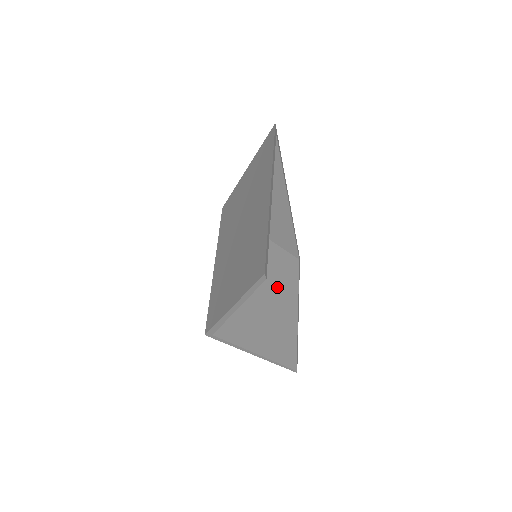
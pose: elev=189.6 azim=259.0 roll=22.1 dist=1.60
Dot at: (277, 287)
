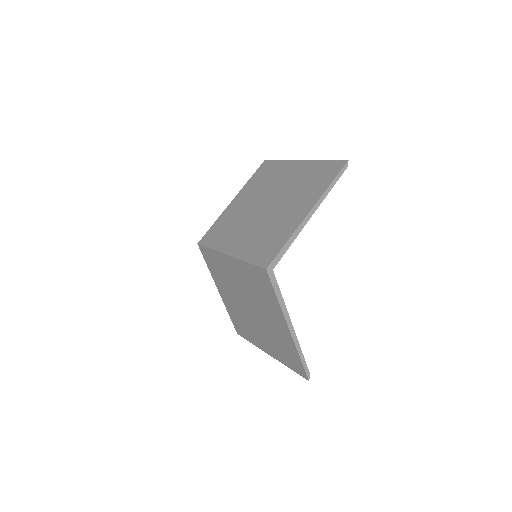
Dot at: occluded
